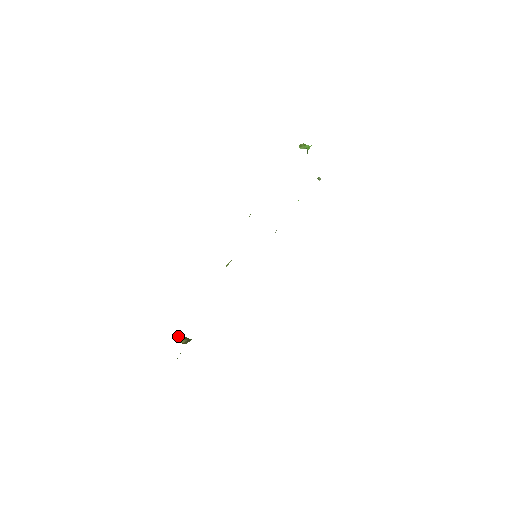
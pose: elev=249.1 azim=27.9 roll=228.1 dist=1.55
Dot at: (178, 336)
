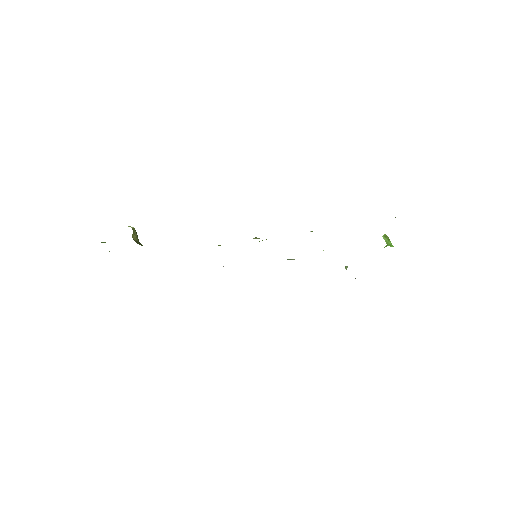
Dot at: occluded
